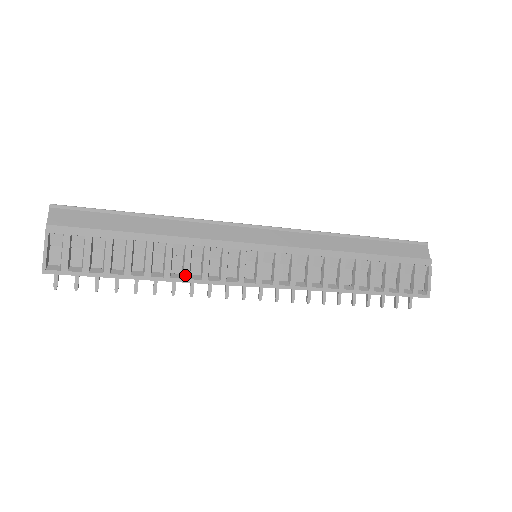
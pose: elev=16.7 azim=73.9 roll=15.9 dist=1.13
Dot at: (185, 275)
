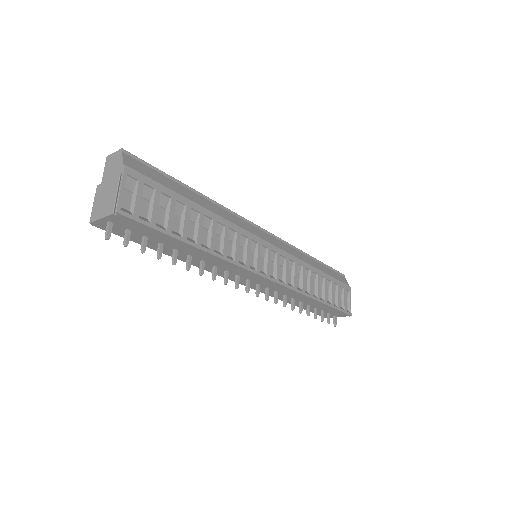
Dot at: (224, 253)
